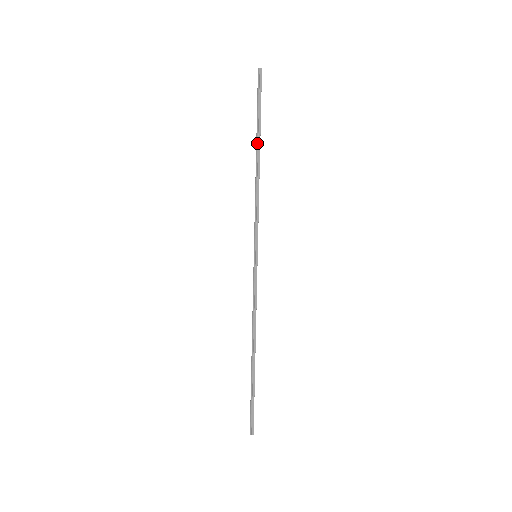
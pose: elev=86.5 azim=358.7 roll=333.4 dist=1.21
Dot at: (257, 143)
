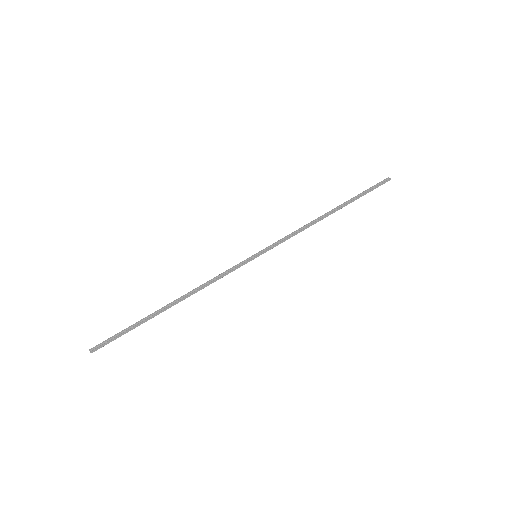
Dot at: (340, 206)
